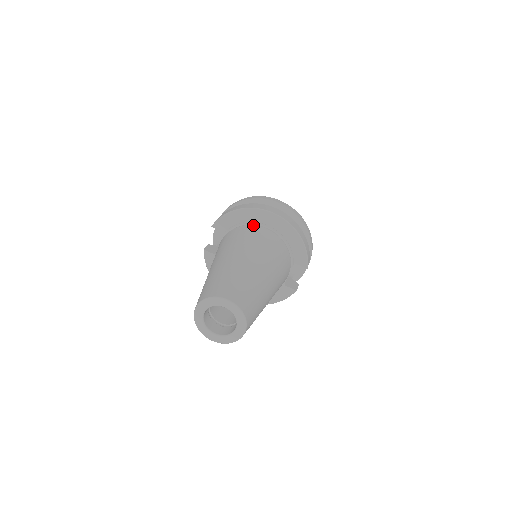
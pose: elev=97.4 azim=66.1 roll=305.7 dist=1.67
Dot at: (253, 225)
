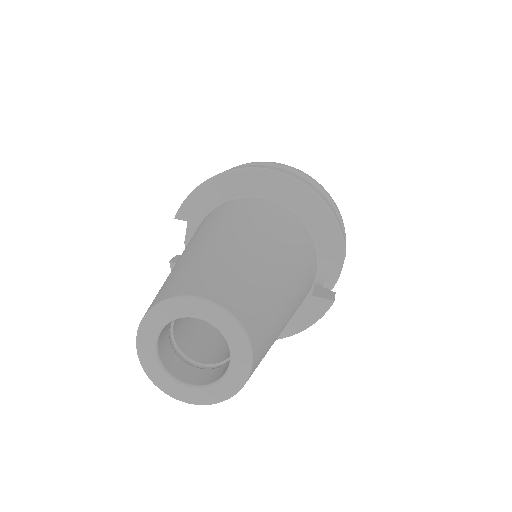
Dot at: (241, 197)
